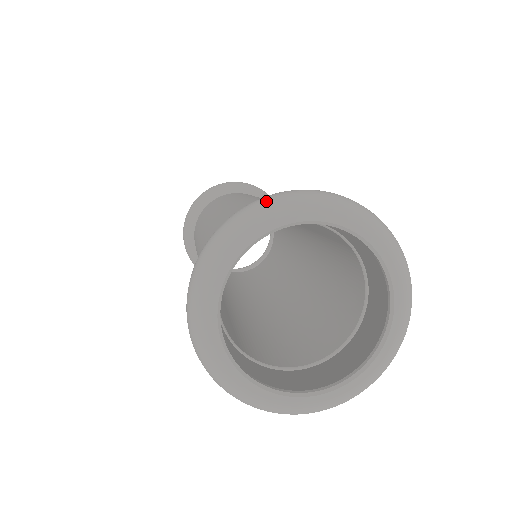
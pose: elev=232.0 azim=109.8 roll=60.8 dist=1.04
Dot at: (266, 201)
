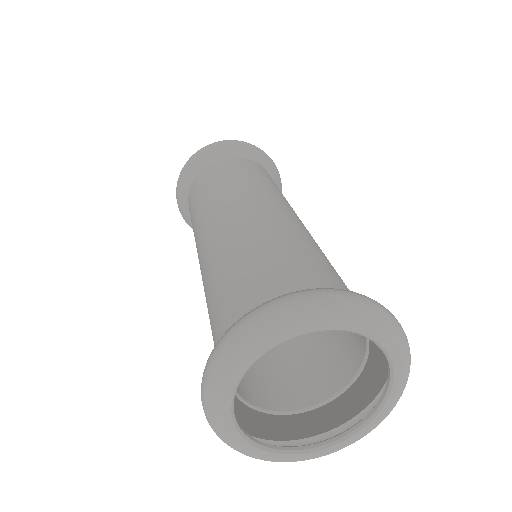
Dot at: (281, 312)
